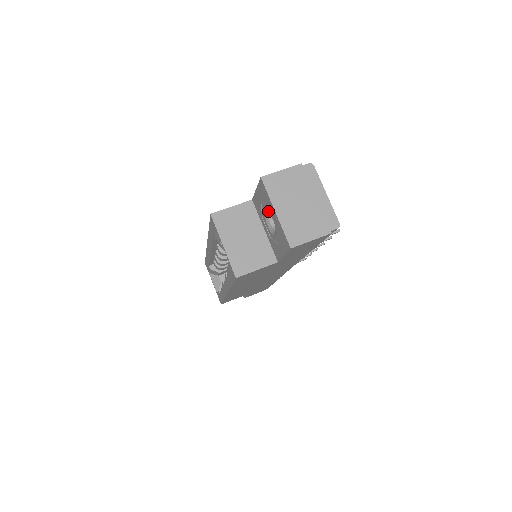
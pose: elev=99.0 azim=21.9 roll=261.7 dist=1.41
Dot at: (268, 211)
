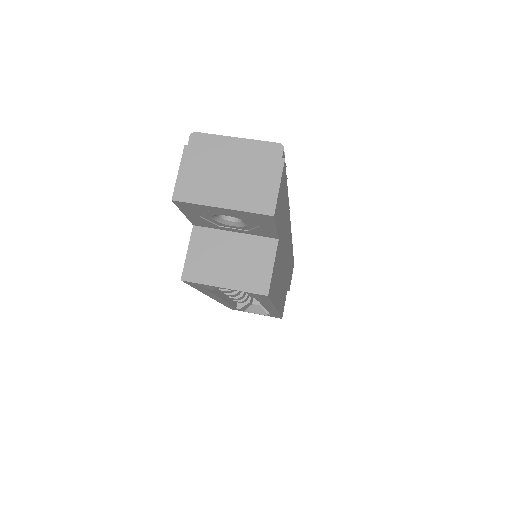
Dot at: (216, 216)
